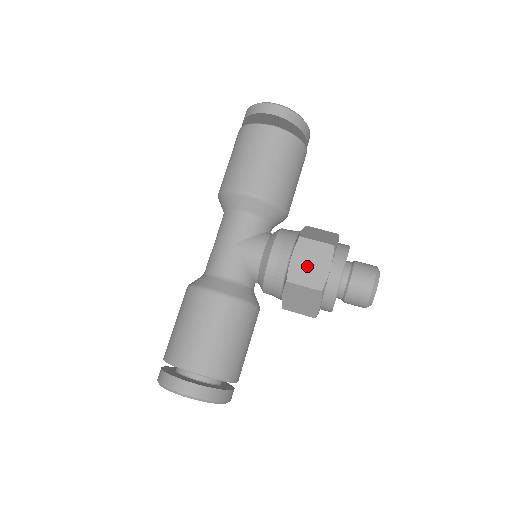
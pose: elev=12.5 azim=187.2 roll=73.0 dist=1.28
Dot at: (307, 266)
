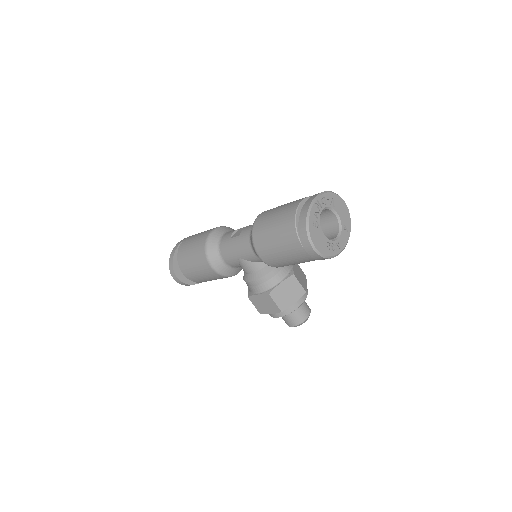
Dot at: (262, 303)
